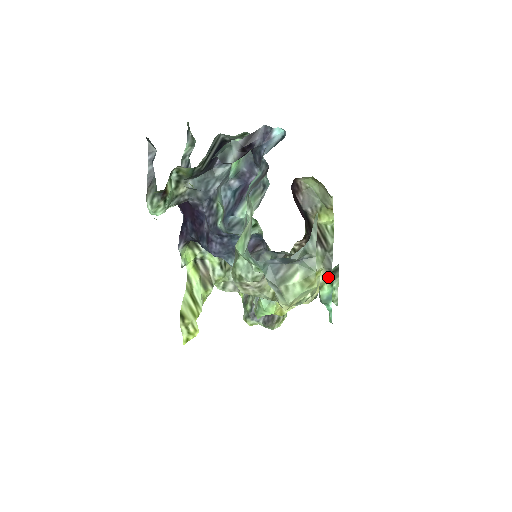
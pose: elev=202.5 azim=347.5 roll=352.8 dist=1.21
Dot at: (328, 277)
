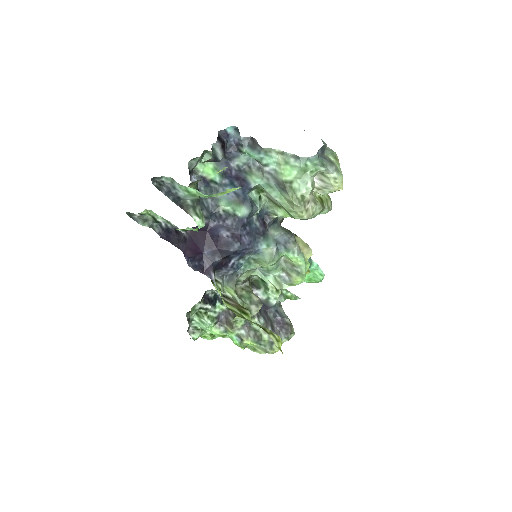
Dot at: occluded
